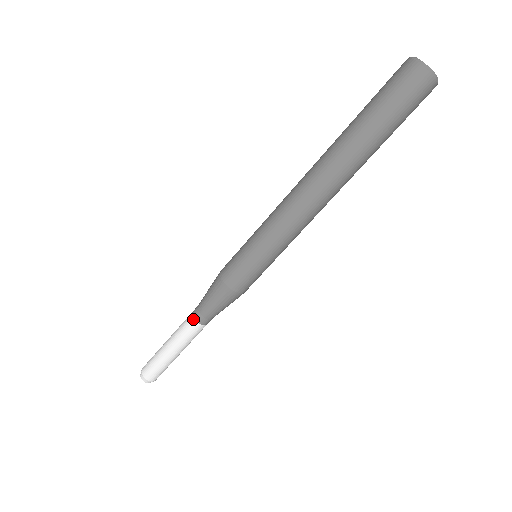
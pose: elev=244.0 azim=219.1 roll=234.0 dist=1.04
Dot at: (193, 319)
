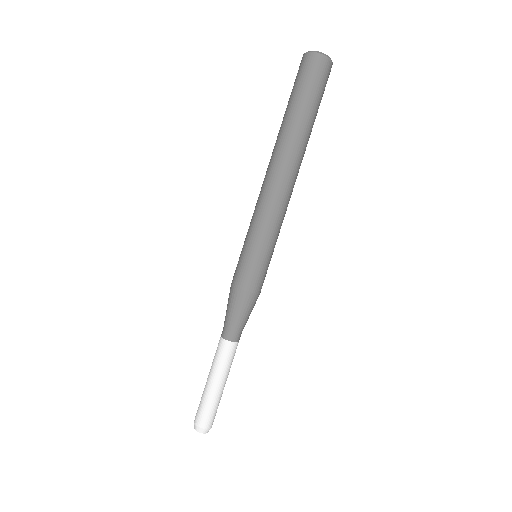
Dot at: (221, 338)
